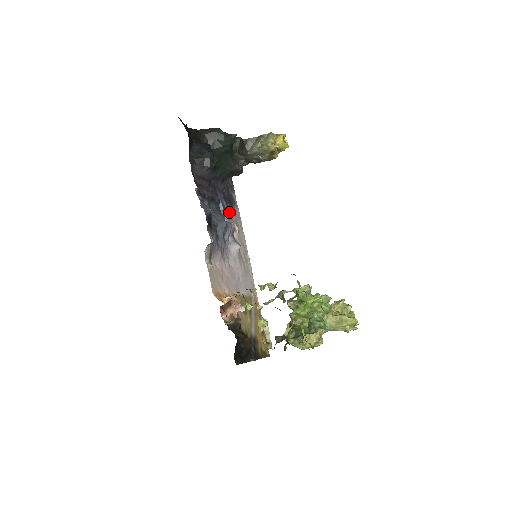
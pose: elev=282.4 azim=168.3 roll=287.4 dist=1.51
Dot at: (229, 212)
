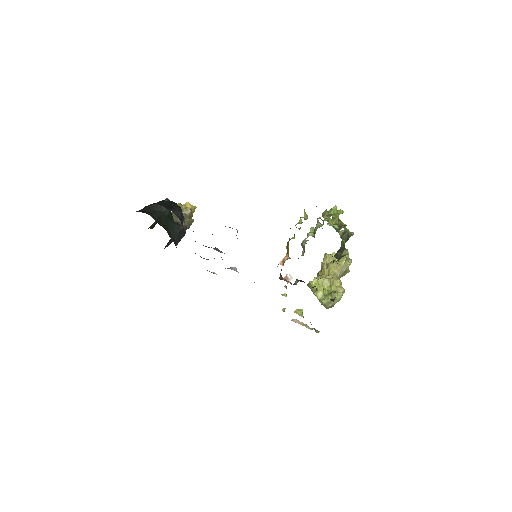
Dot at: occluded
